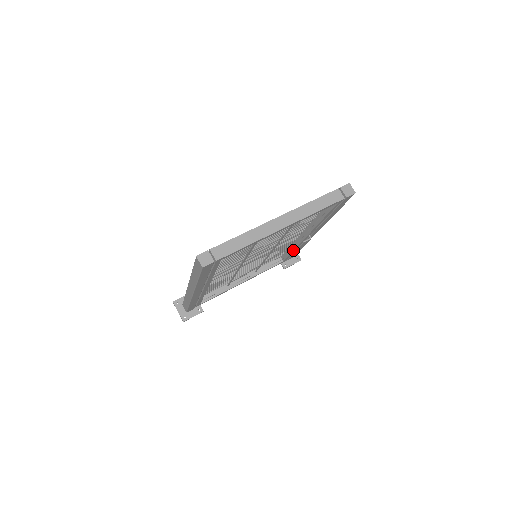
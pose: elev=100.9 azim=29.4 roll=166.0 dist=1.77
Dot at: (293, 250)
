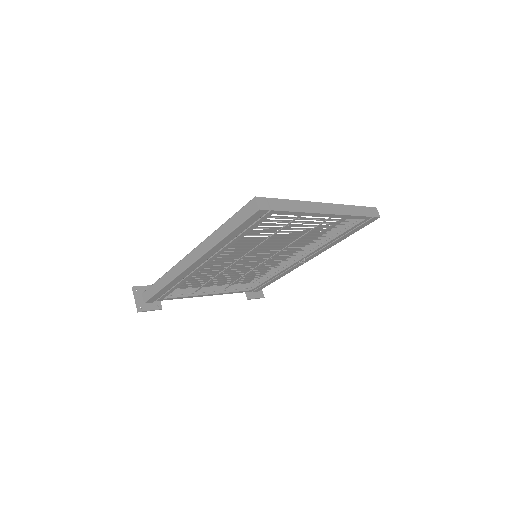
Dot at: (273, 276)
